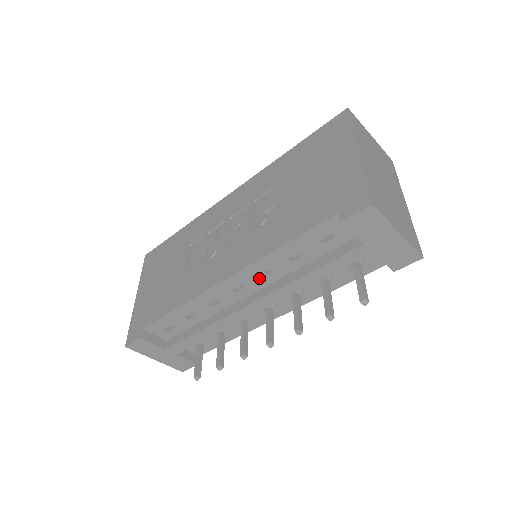
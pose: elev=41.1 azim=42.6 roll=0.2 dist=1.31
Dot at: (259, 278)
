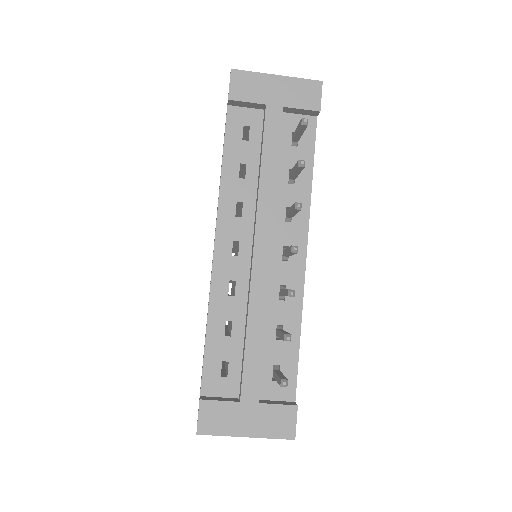
Dot at: (239, 220)
